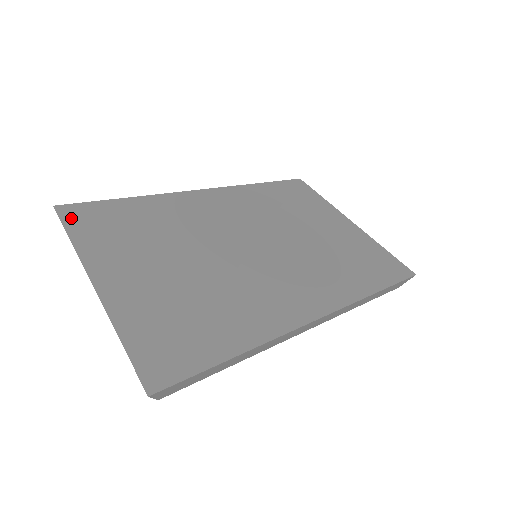
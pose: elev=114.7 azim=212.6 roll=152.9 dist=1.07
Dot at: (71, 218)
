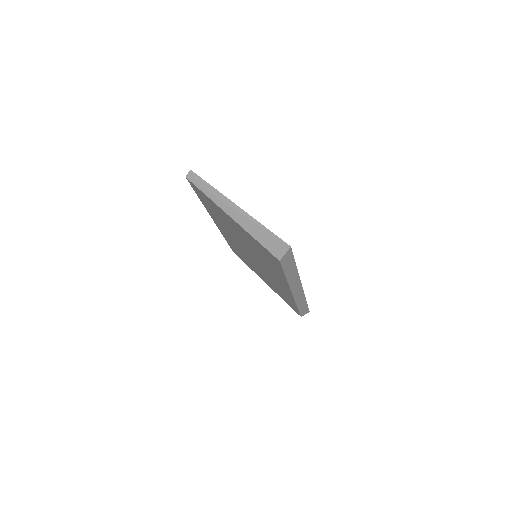
Dot at: occluded
